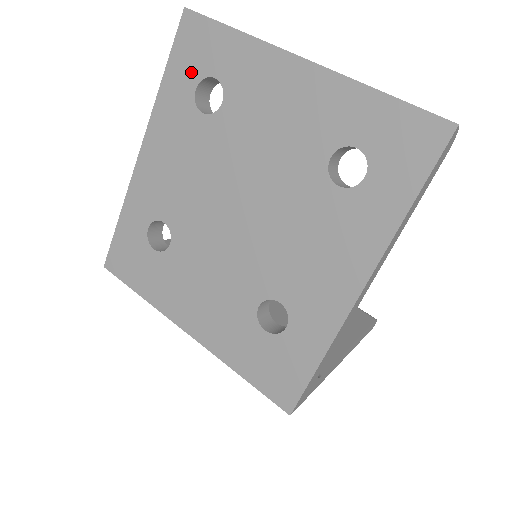
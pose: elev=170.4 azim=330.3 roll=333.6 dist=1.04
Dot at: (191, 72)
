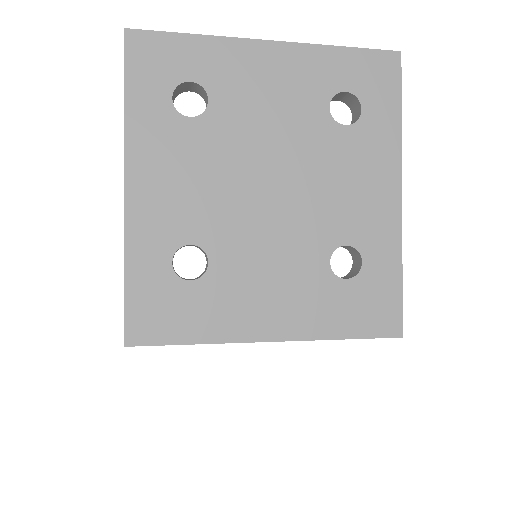
Dot at: (159, 84)
